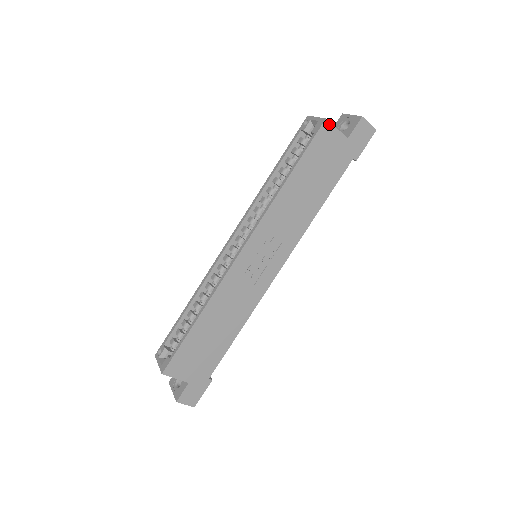
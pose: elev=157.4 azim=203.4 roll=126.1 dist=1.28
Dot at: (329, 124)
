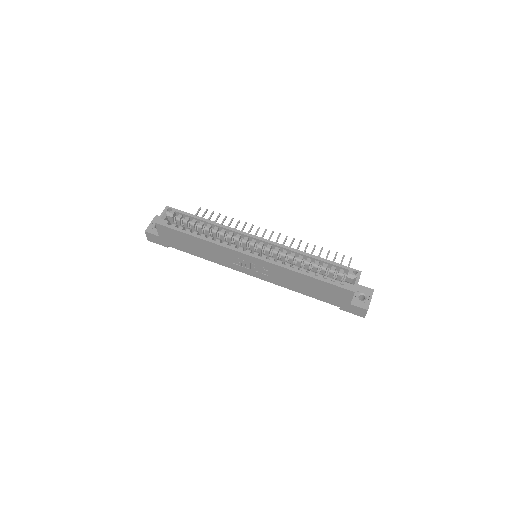
Dot at: (353, 294)
